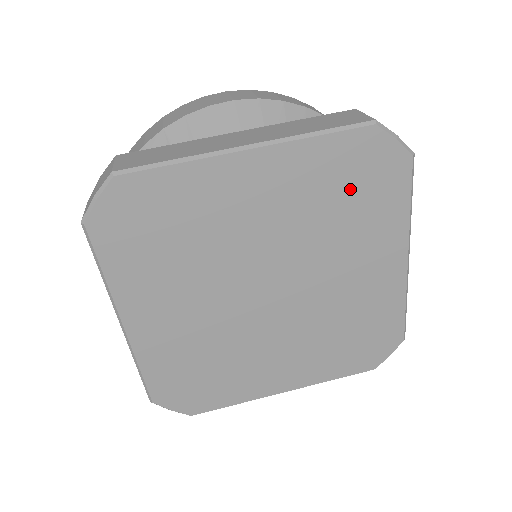
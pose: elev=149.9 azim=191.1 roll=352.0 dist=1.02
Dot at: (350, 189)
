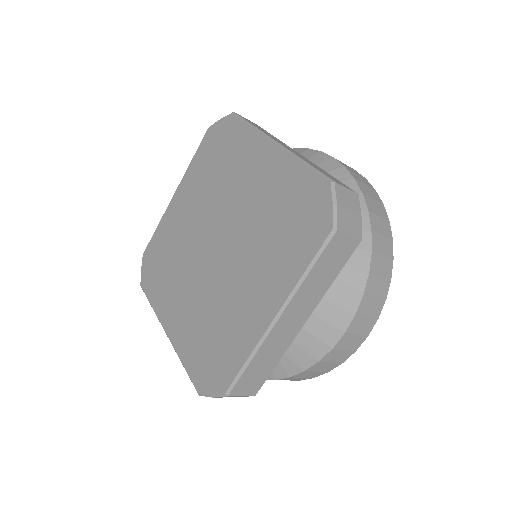
Dot at: (217, 158)
